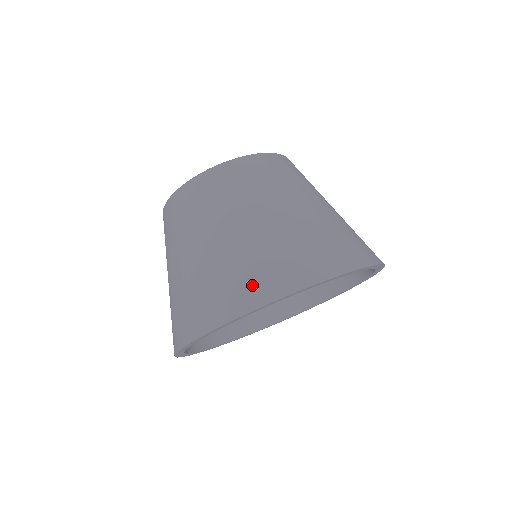
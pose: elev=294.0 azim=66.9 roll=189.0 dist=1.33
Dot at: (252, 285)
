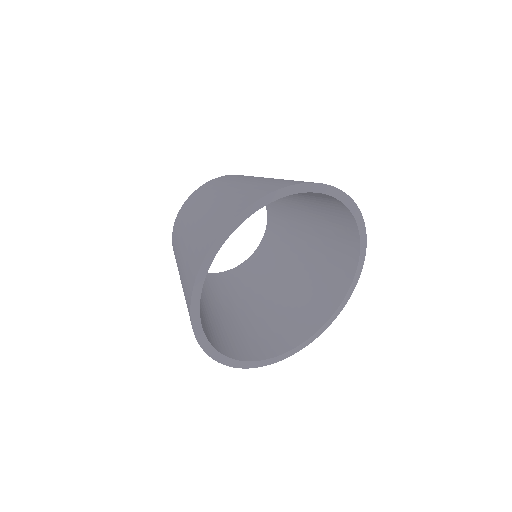
Dot at: (215, 227)
